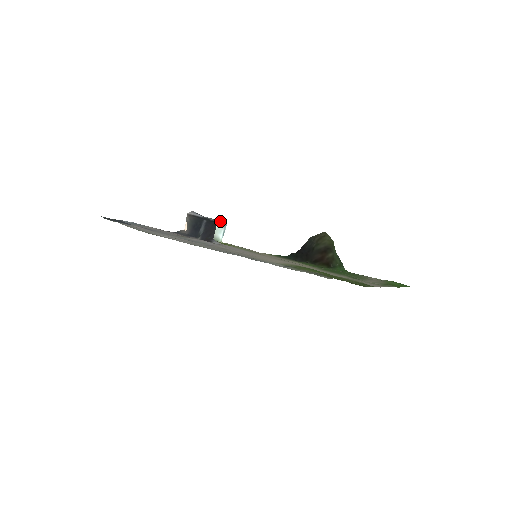
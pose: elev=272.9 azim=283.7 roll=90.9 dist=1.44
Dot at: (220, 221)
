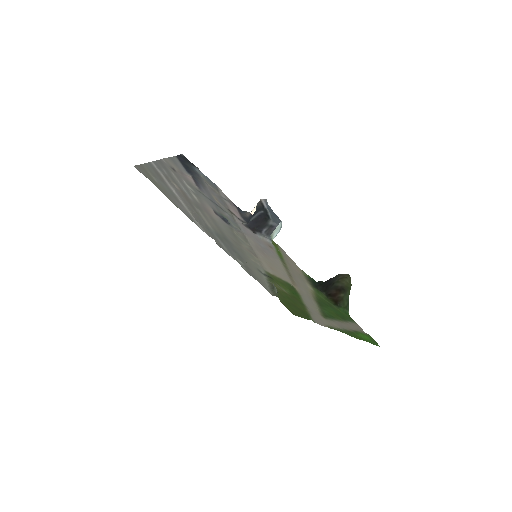
Dot at: (278, 220)
